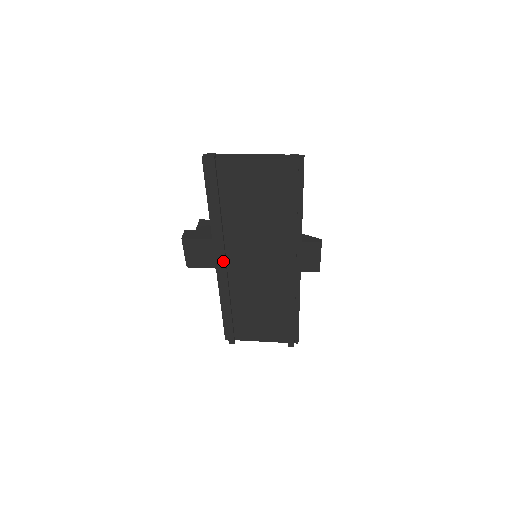
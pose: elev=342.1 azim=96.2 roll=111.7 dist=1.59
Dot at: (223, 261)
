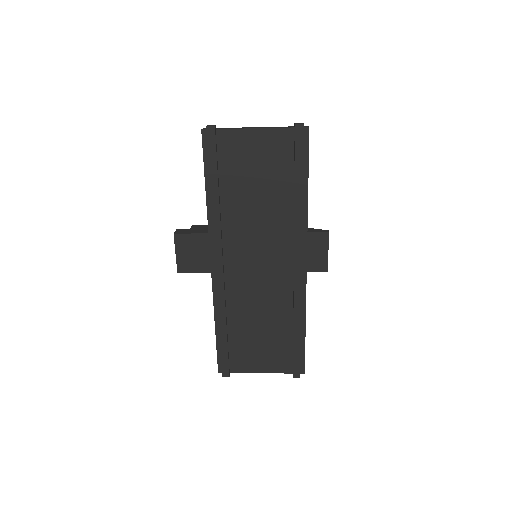
Dot at: (220, 259)
